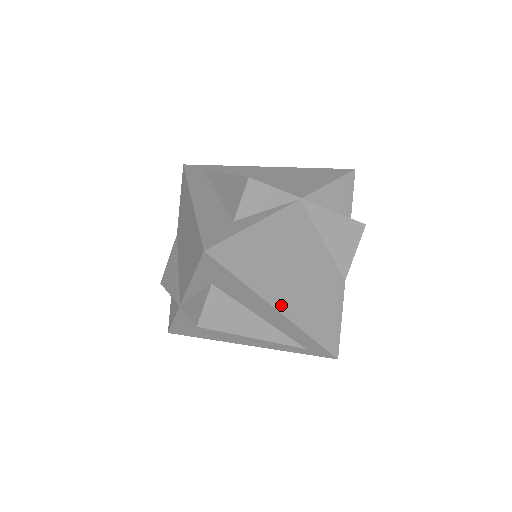
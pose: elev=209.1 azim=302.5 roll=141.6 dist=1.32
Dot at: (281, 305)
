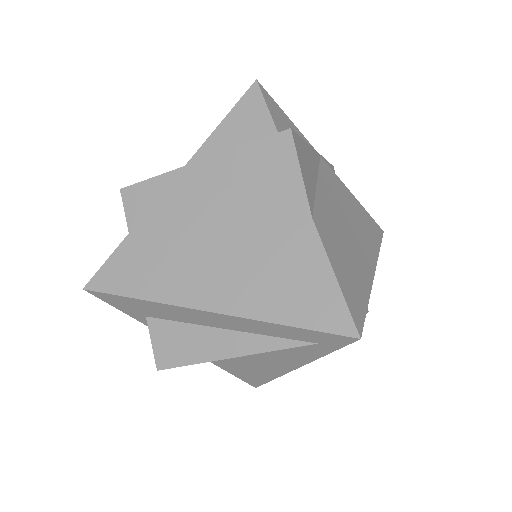
Dot at: (207, 302)
